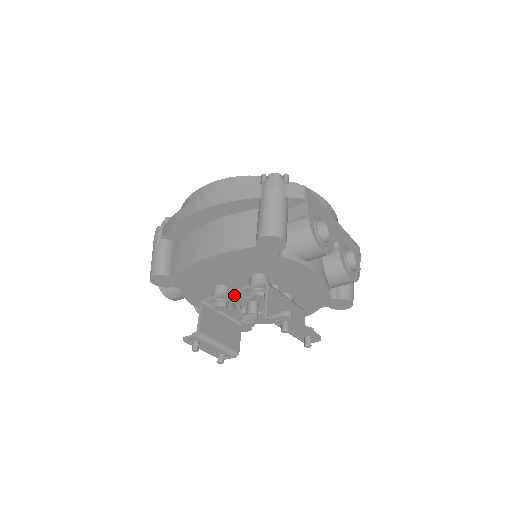
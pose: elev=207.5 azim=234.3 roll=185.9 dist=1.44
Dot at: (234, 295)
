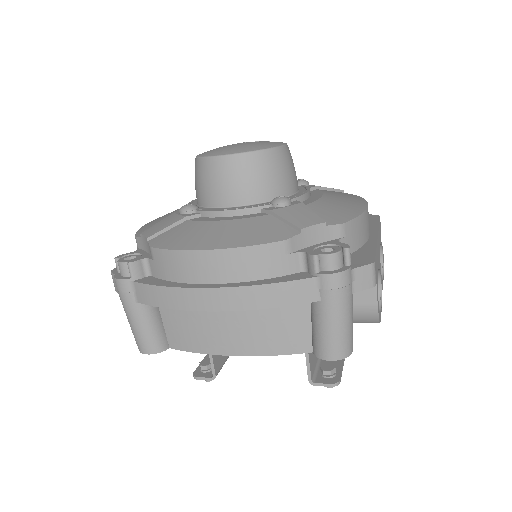
Dot at: occluded
